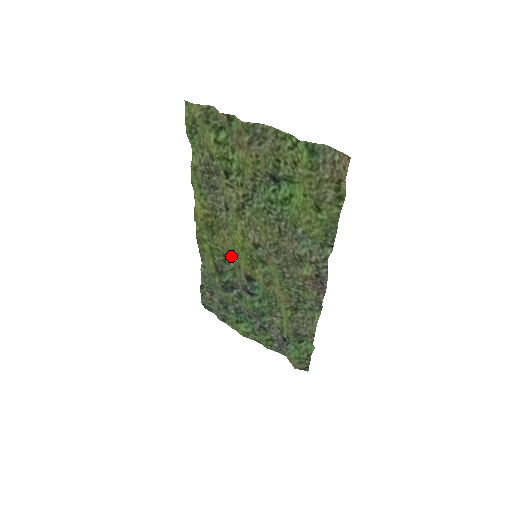
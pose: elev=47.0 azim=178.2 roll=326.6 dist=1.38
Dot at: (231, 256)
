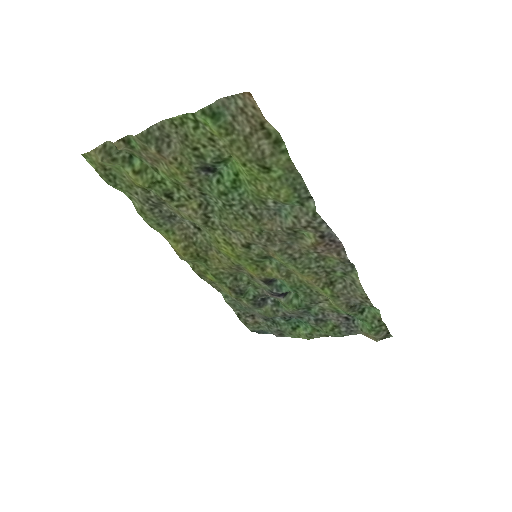
Dot at: (237, 271)
